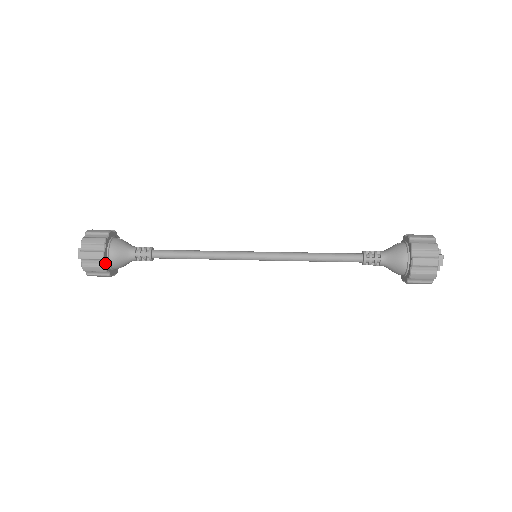
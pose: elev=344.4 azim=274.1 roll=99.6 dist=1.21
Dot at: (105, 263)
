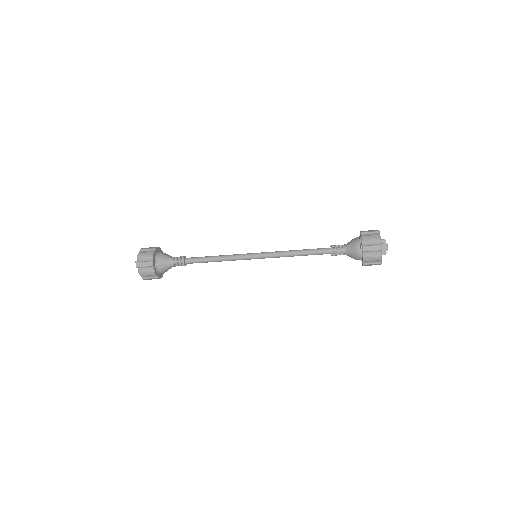
Dot at: (154, 269)
